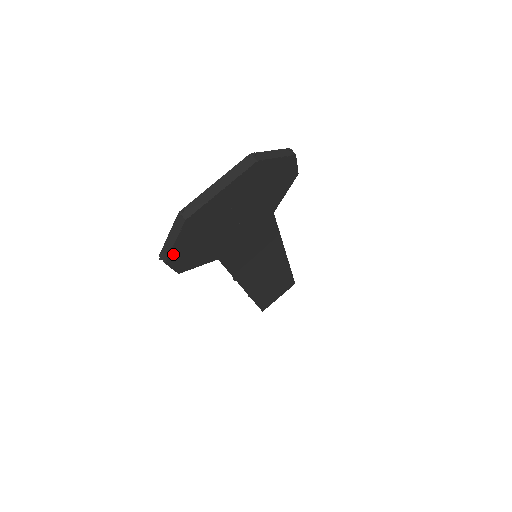
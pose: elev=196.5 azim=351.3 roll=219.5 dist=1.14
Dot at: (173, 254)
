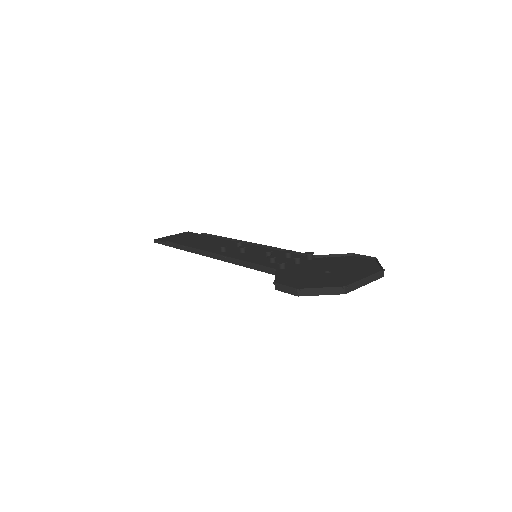
Dot at: (306, 294)
